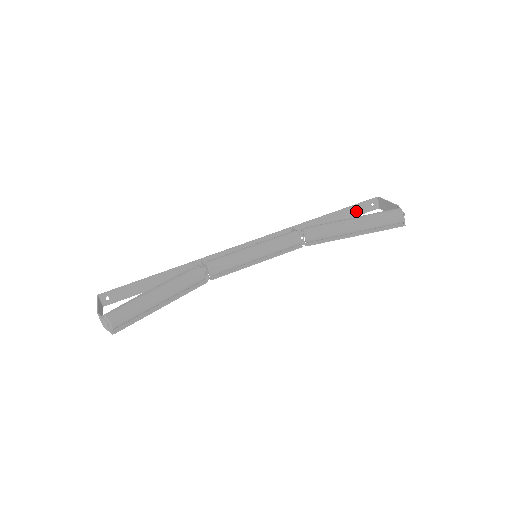
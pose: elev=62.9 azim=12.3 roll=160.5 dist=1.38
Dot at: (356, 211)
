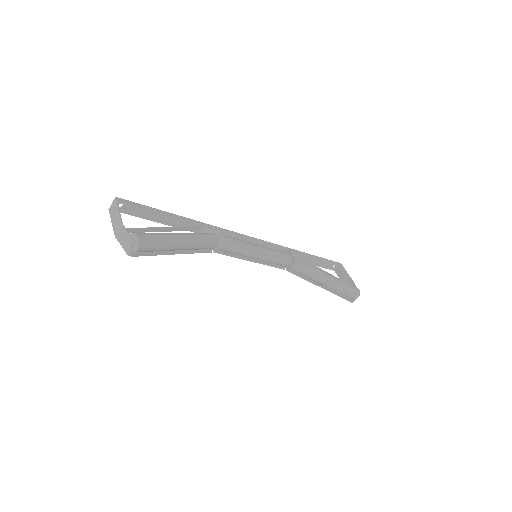
Dot at: (323, 264)
